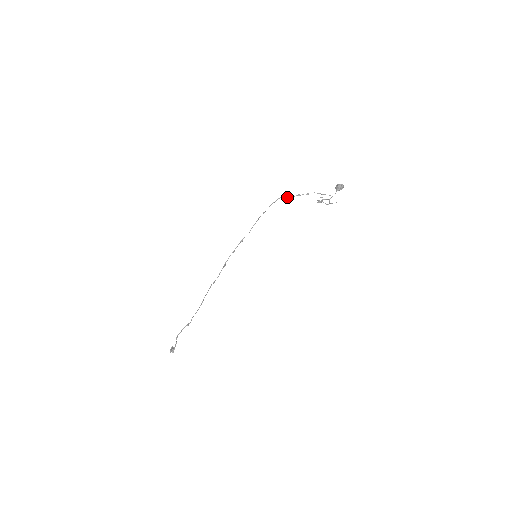
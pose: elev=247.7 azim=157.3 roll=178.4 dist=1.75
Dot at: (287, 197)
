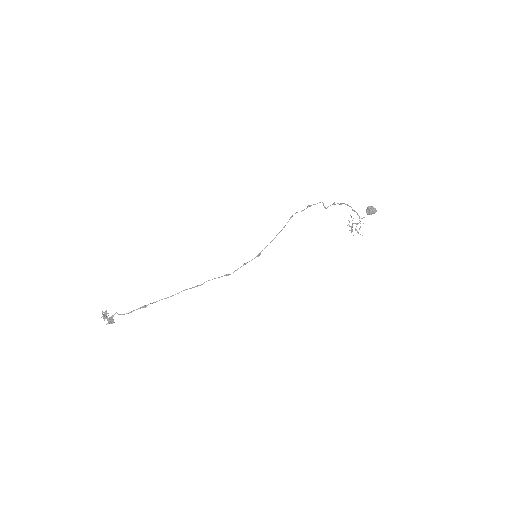
Dot at: (323, 205)
